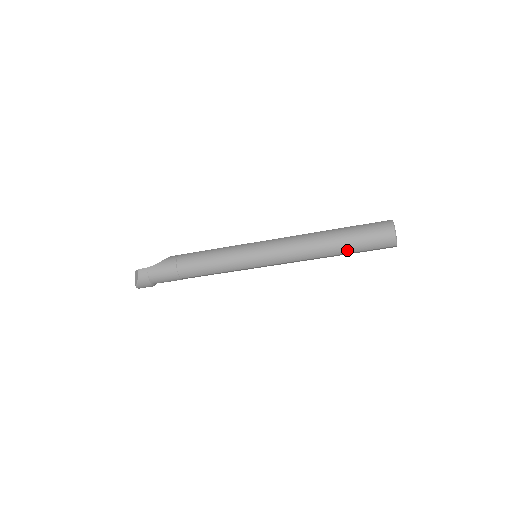
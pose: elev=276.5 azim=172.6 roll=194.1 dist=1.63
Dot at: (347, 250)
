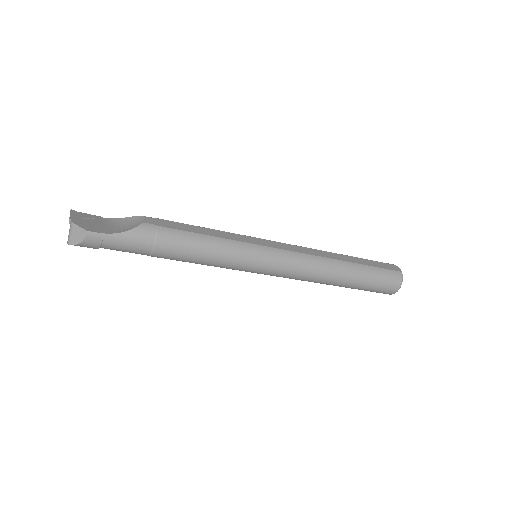
Dot at: (351, 288)
